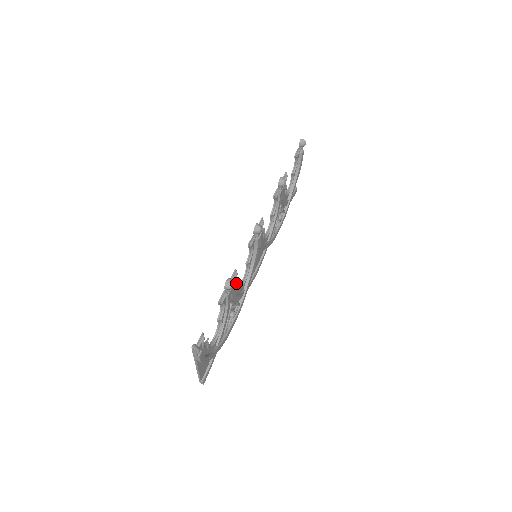
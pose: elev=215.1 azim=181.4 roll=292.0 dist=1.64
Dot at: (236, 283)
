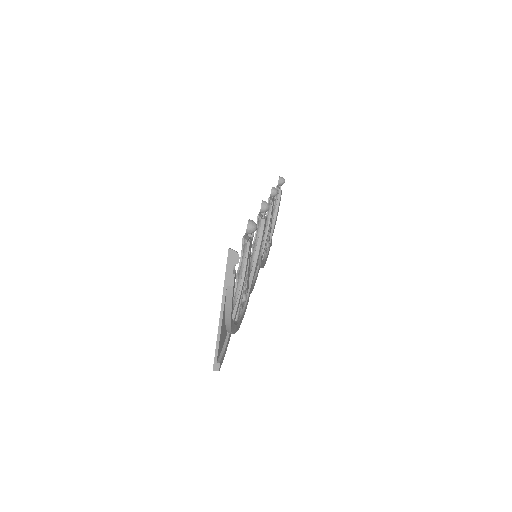
Dot at: occluded
